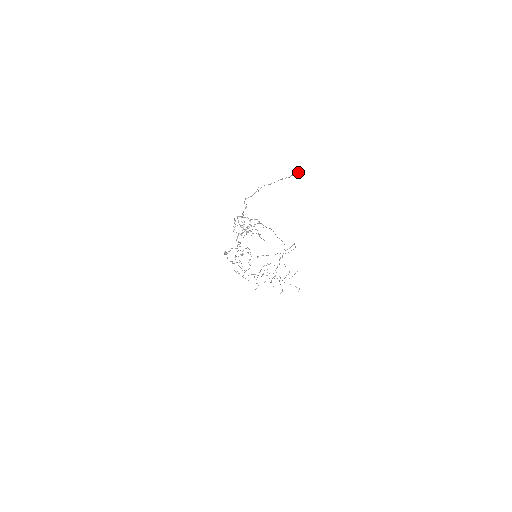
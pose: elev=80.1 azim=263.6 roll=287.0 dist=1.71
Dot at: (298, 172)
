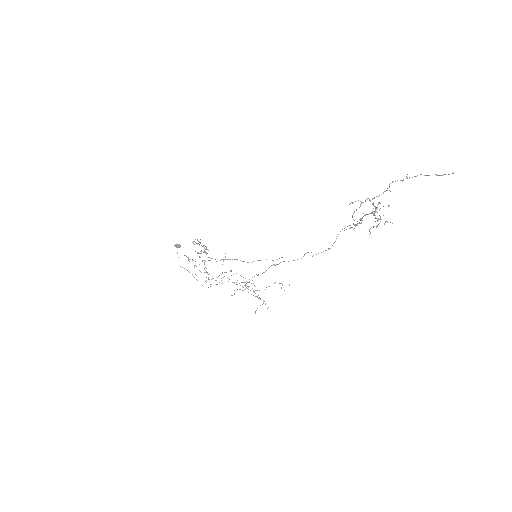
Dot at: (449, 174)
